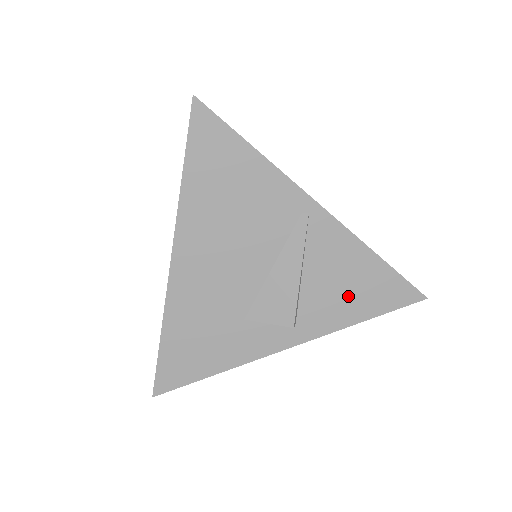
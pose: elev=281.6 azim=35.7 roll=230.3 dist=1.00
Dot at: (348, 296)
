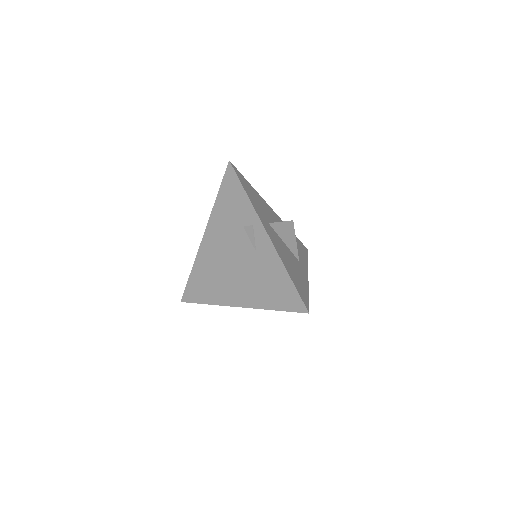
Dot at: occluded
